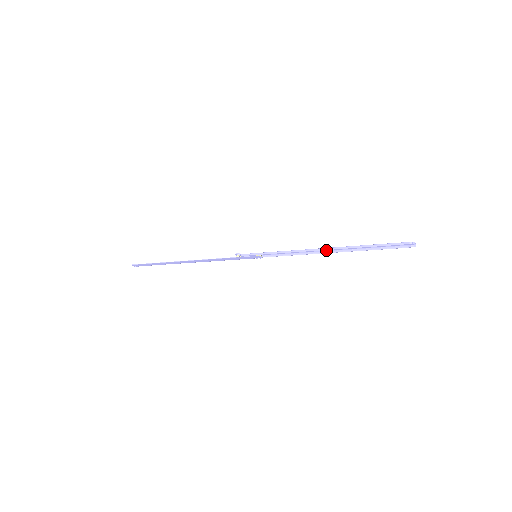
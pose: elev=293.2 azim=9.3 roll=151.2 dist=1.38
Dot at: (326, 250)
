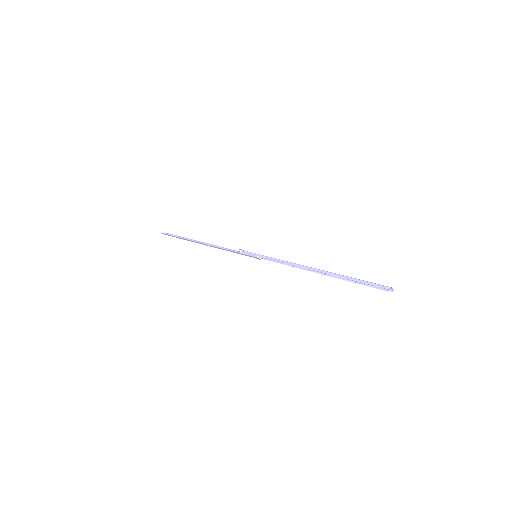
Dot at: (314, 269)
